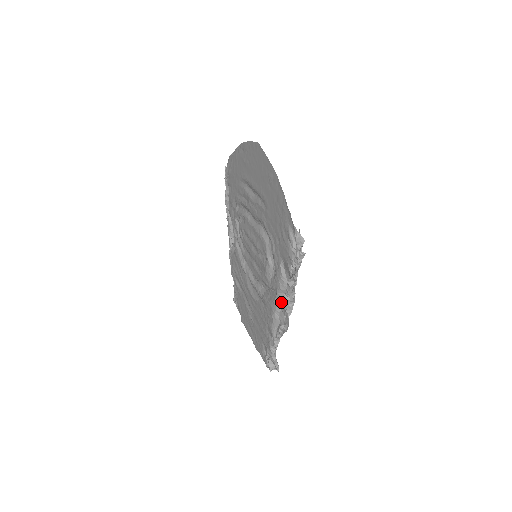
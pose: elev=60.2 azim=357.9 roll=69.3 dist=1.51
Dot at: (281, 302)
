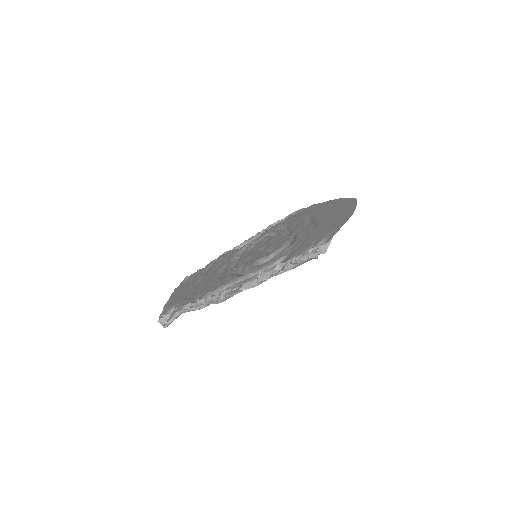
Dot at: occluded
